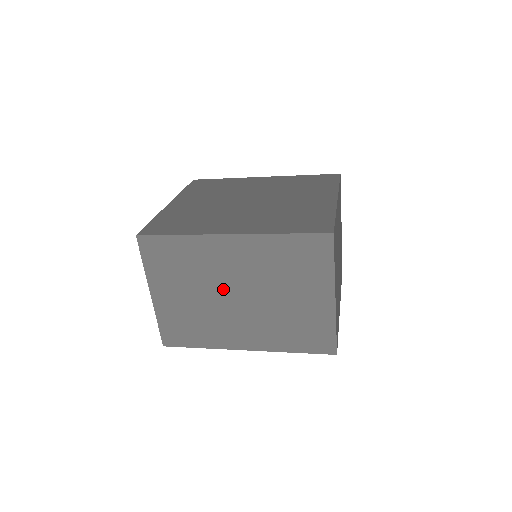
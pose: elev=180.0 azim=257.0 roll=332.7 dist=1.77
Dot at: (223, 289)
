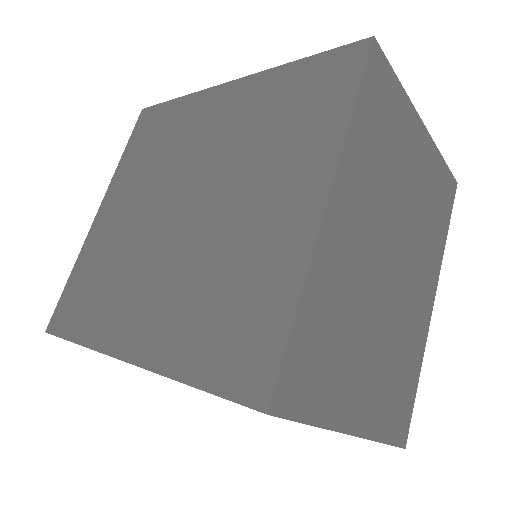
Dot at: occluded
